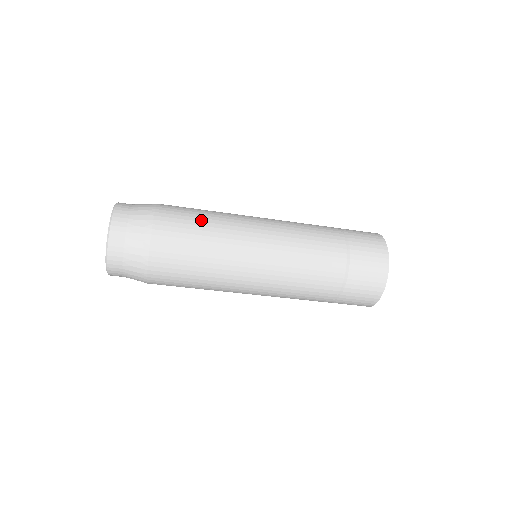
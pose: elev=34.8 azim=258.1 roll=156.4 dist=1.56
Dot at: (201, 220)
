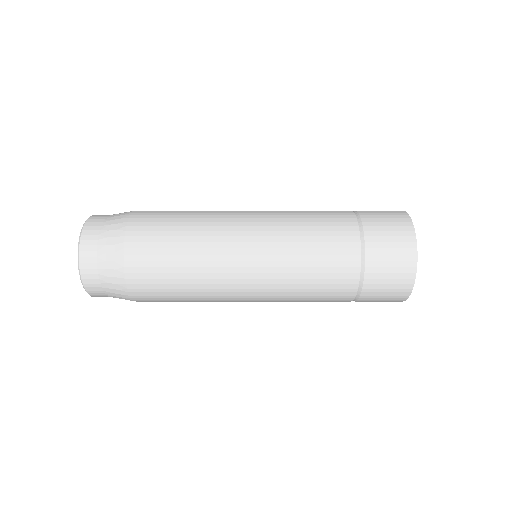
Dot at: occluded
